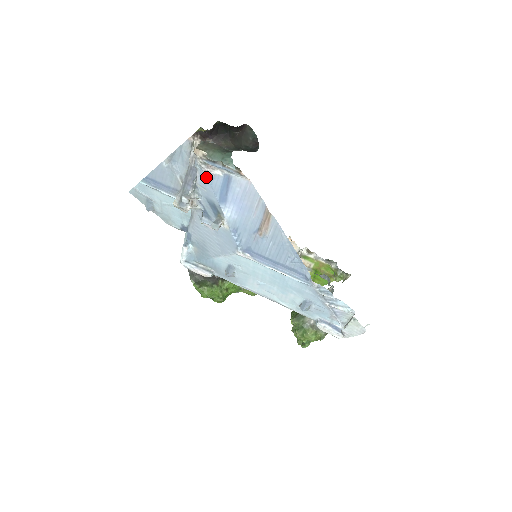
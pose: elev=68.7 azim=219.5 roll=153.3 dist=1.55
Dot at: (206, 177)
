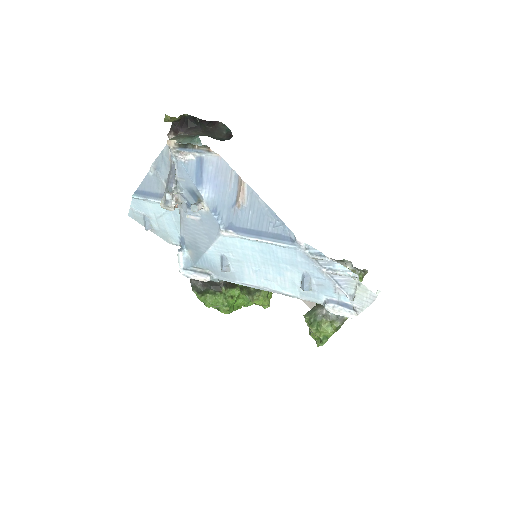
Dot at: (182, 166)
